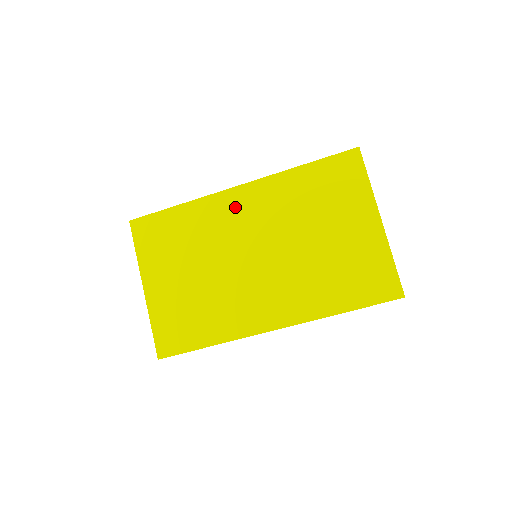
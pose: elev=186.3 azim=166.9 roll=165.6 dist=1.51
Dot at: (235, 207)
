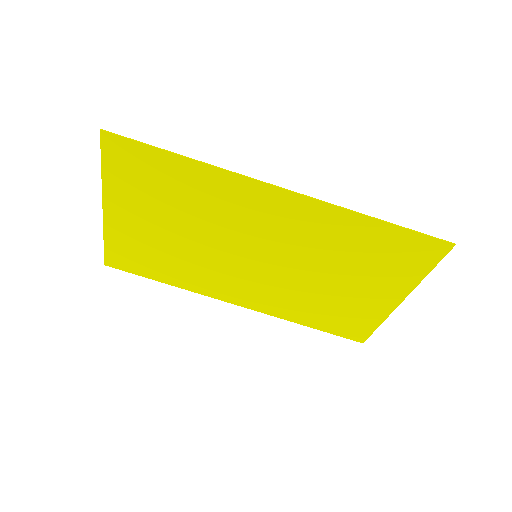
Dot at: (263, 206)
